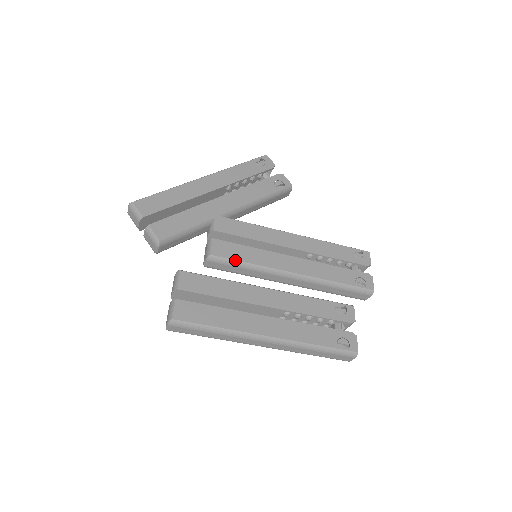
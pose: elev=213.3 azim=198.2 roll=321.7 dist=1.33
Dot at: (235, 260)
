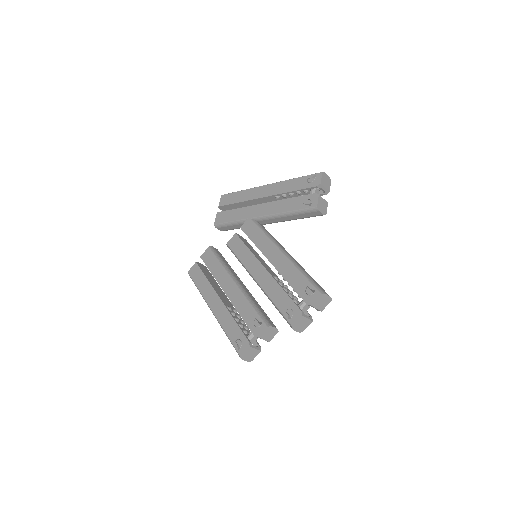
Dot at: (234, 253)
